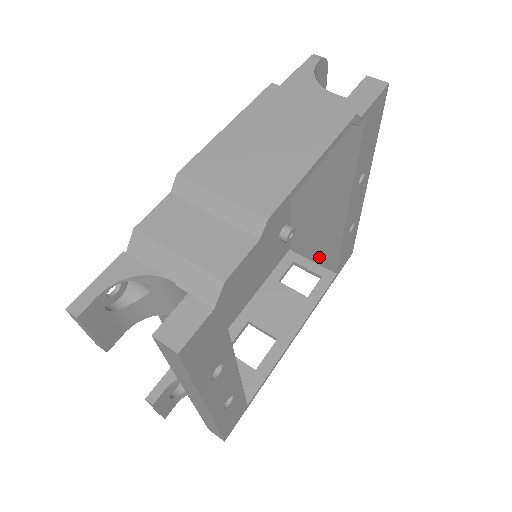
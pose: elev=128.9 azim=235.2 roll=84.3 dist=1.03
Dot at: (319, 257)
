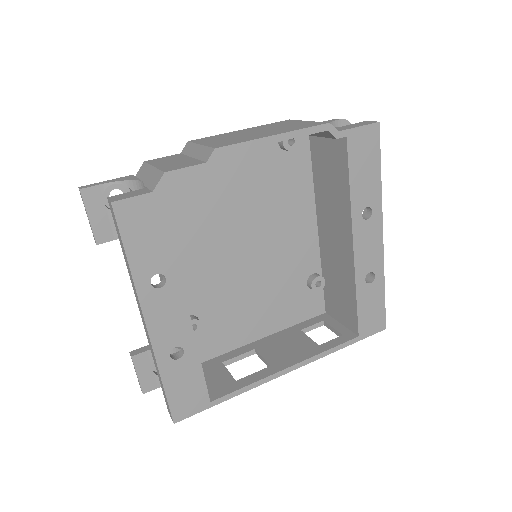
Dot at: (344, 315)
